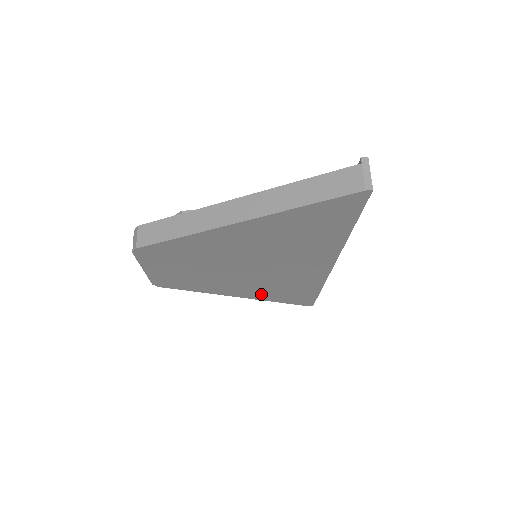
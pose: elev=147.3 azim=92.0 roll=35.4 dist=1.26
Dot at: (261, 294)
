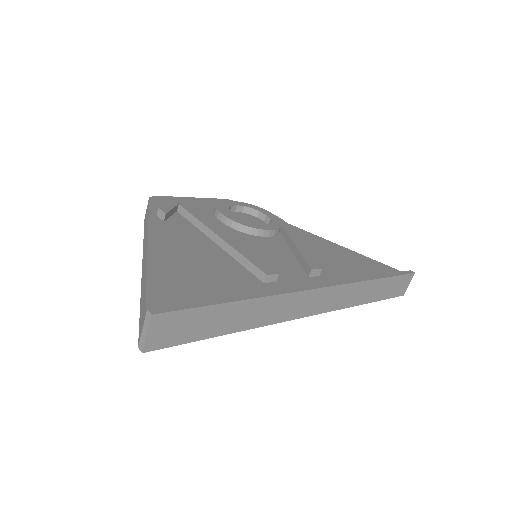
Dot at: occluded
